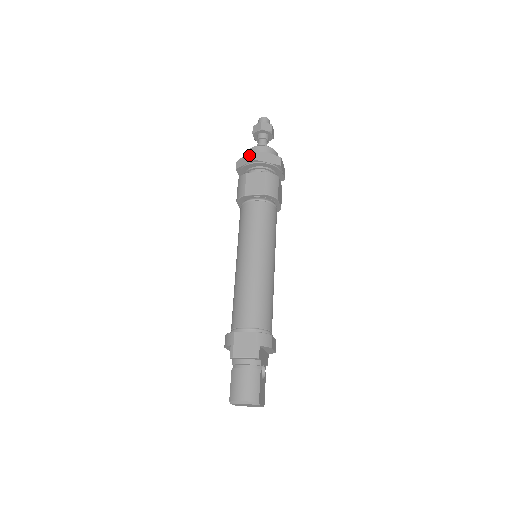
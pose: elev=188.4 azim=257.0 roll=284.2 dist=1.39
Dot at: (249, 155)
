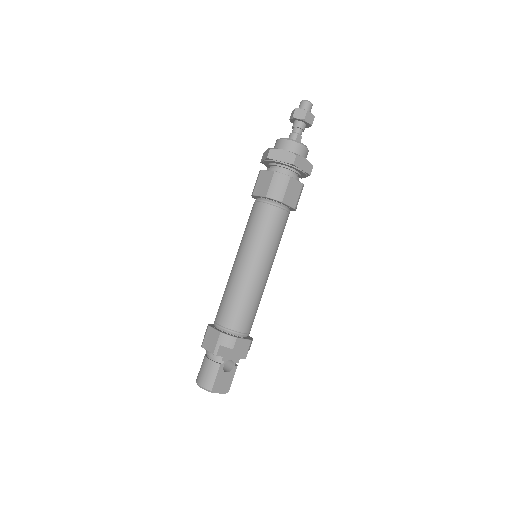
Dot at: (267, 151)
